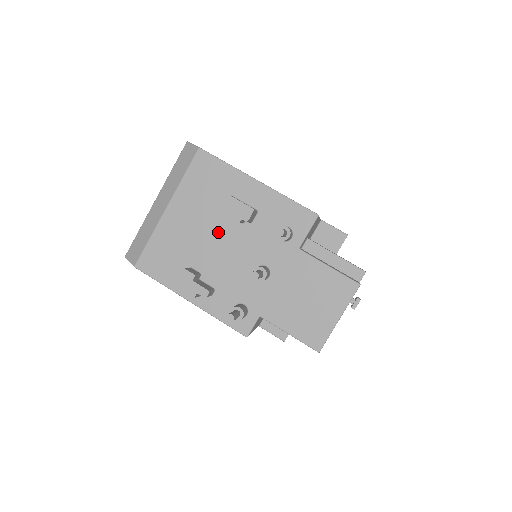
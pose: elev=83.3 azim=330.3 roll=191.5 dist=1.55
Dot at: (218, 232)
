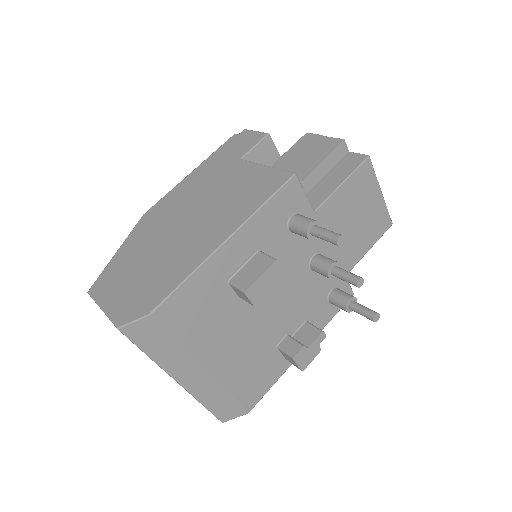
Dot at: (259, 307)
